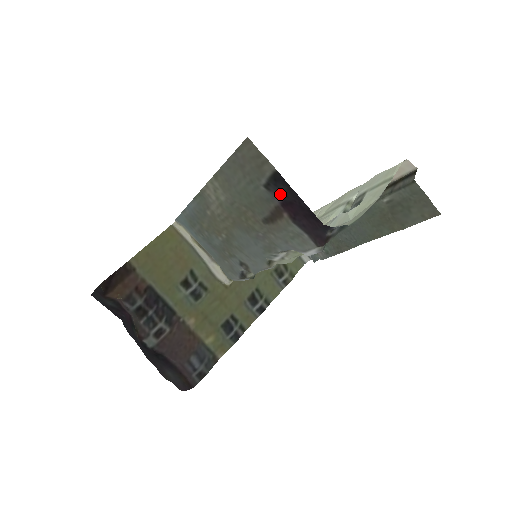
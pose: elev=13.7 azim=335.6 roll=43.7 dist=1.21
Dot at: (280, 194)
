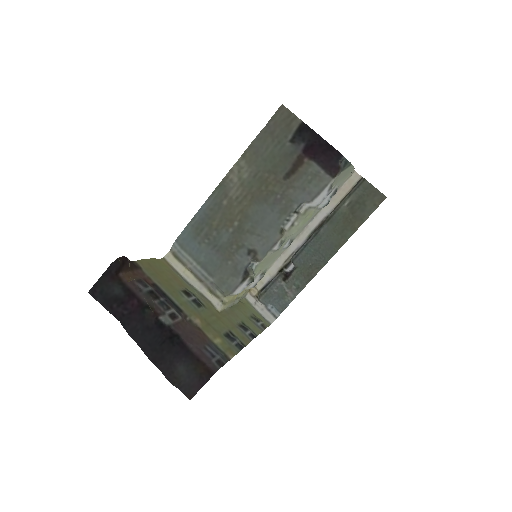
Dot at: (303, 141)
